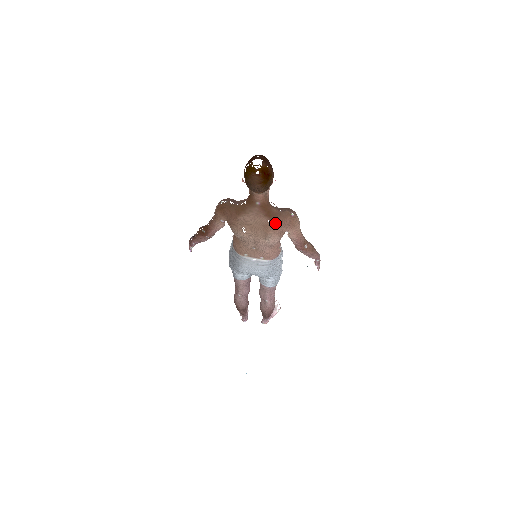
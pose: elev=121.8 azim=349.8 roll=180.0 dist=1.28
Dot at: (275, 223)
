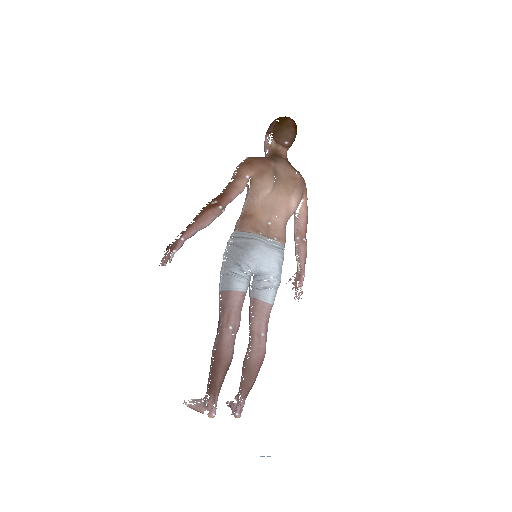
Dot at: (301, 177)
